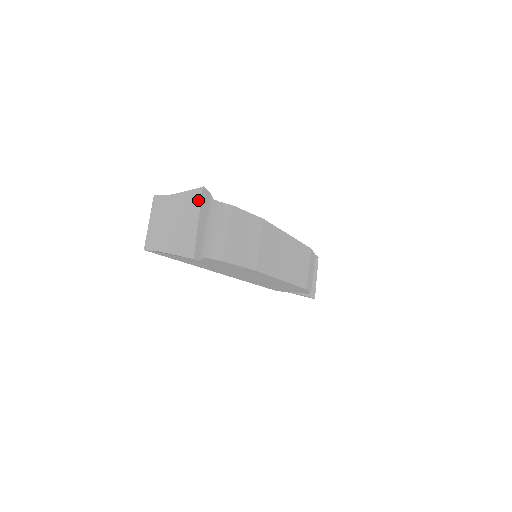
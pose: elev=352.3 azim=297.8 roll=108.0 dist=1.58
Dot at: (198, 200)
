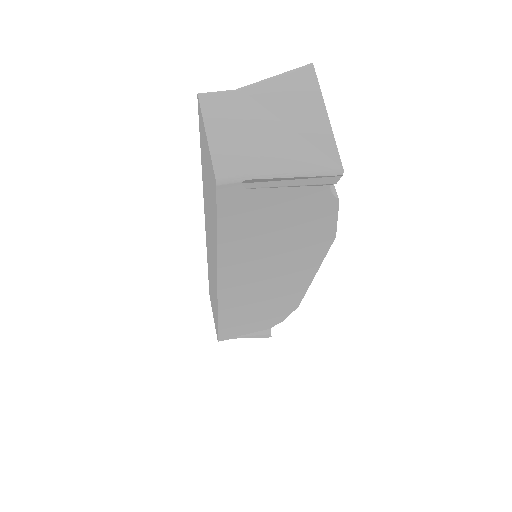
Dot at: (311, 82)
